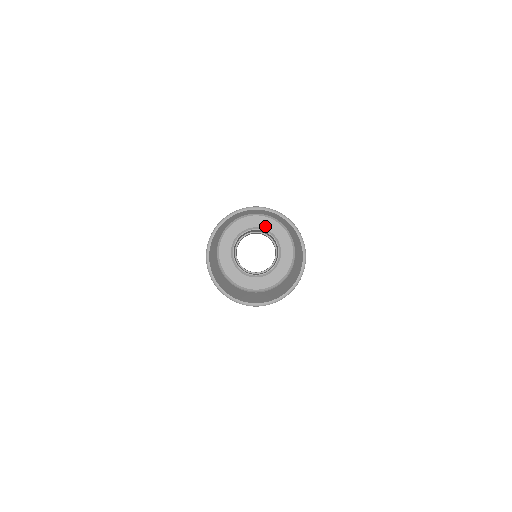
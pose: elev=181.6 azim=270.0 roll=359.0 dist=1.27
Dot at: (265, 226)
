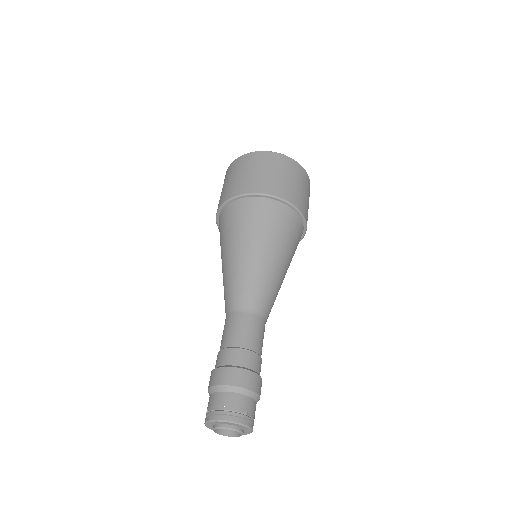
Dot at: (229, 424)
